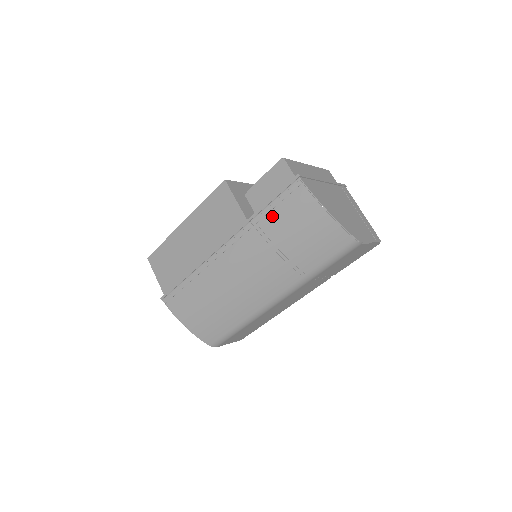
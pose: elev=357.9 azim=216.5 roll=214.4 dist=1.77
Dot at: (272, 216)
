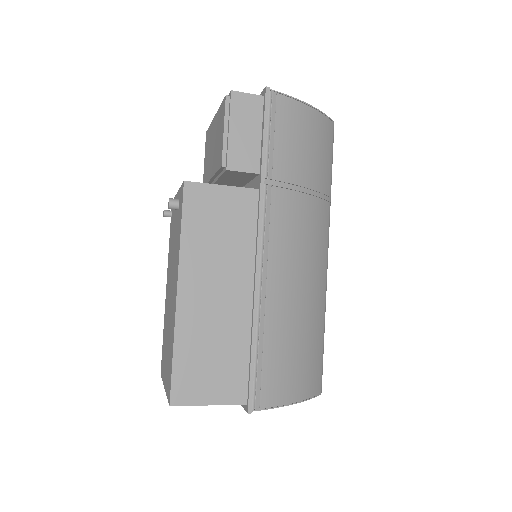
Dot at: (278, 155)
